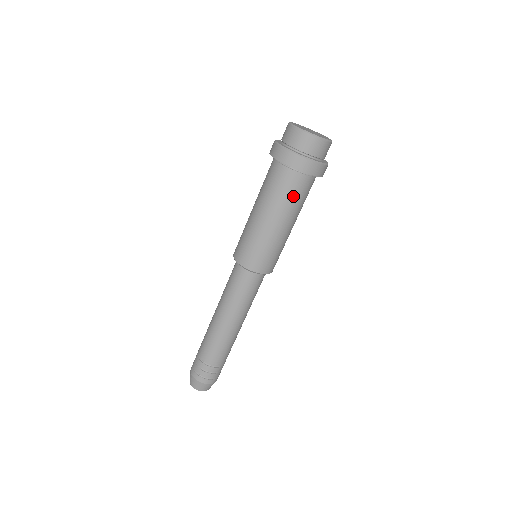
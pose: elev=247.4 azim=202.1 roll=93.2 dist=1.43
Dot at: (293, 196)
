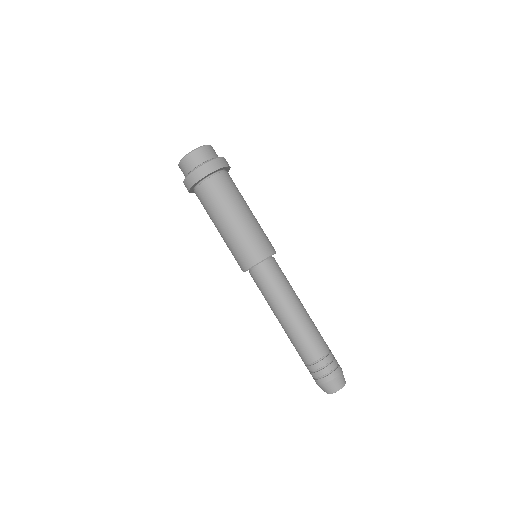
Dot at: (230, 190)
